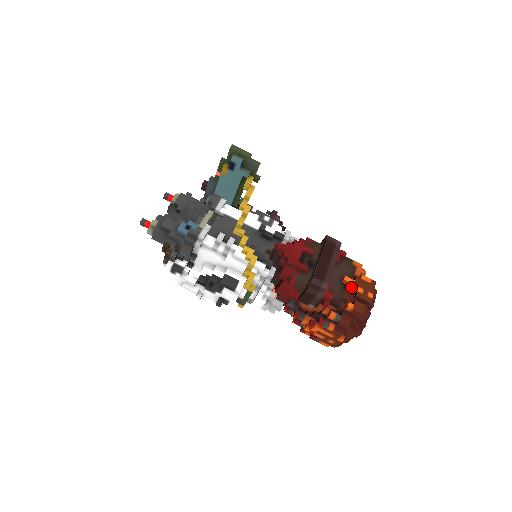
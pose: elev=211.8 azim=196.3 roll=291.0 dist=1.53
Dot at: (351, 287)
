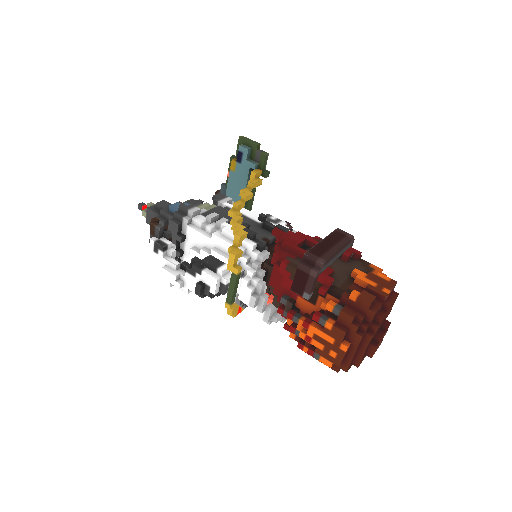
Dot at: (360, 278)
